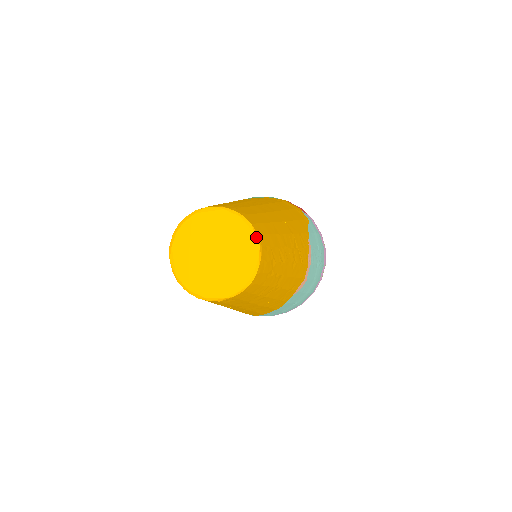
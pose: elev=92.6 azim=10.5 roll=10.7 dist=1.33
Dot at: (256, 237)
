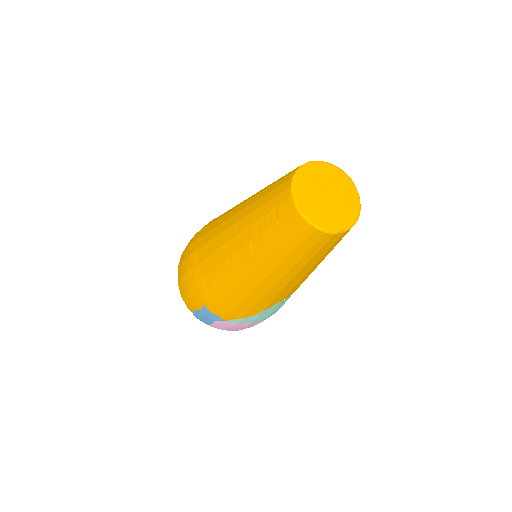
Dot at: (356, 188)
